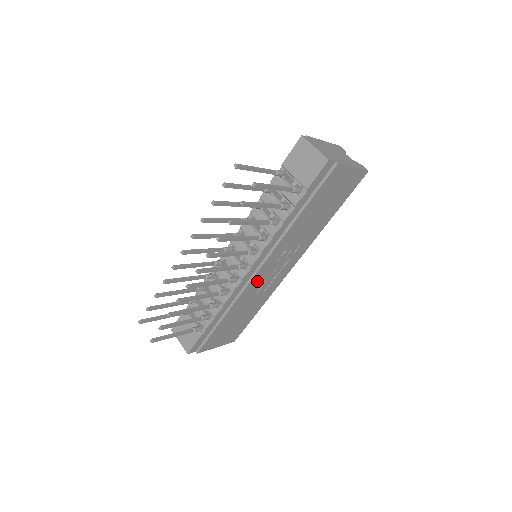
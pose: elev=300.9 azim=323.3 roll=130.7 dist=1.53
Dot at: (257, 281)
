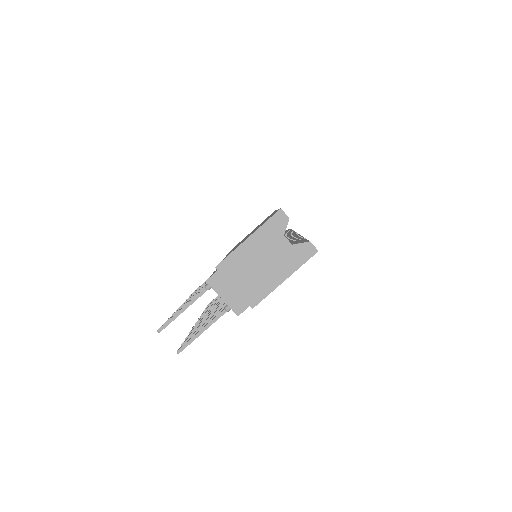
Dot at: occluded
